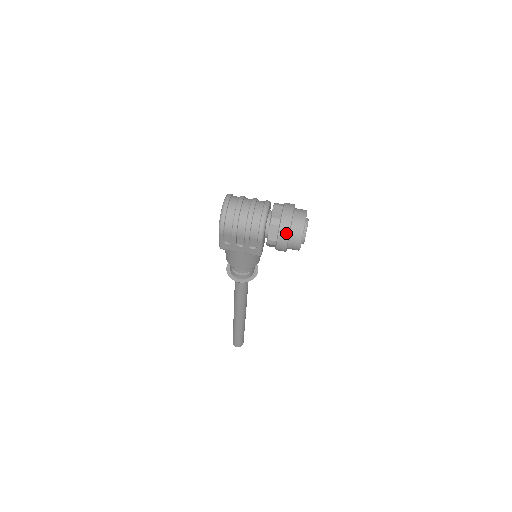
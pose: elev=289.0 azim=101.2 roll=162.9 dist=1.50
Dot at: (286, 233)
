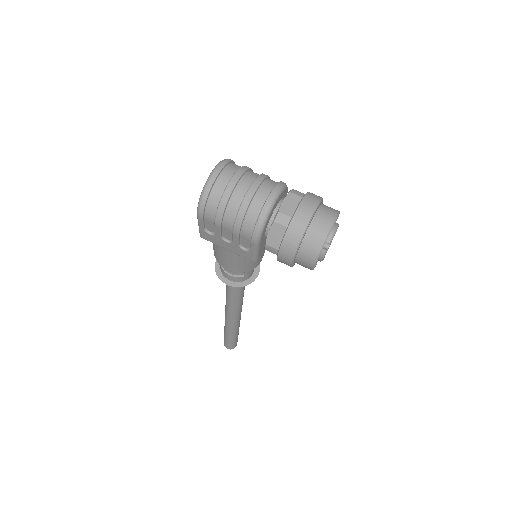
Dot at: (295, 242)
